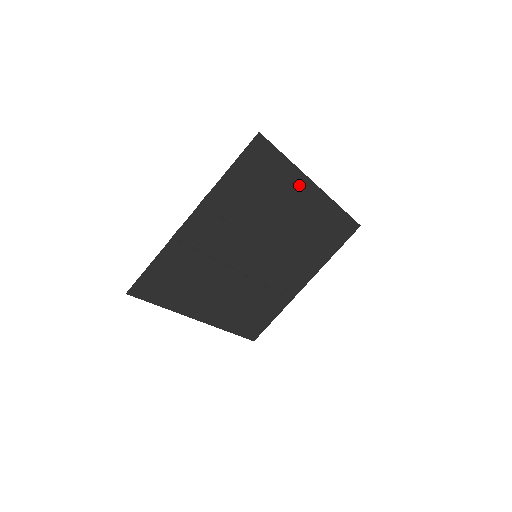
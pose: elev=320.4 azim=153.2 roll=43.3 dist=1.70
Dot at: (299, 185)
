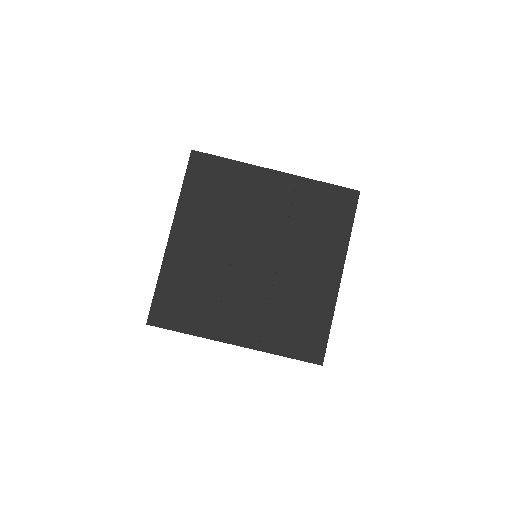
Dot at: (335, 256)
